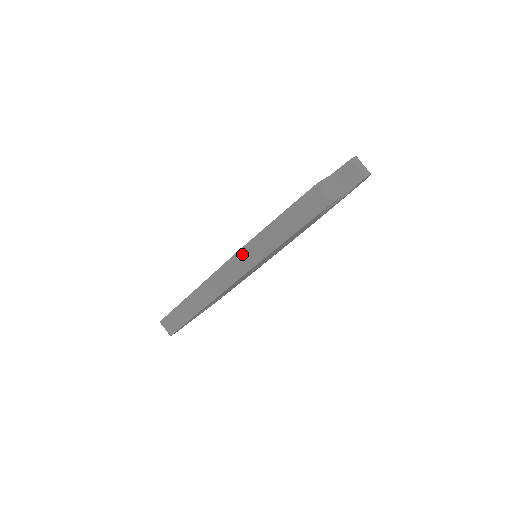
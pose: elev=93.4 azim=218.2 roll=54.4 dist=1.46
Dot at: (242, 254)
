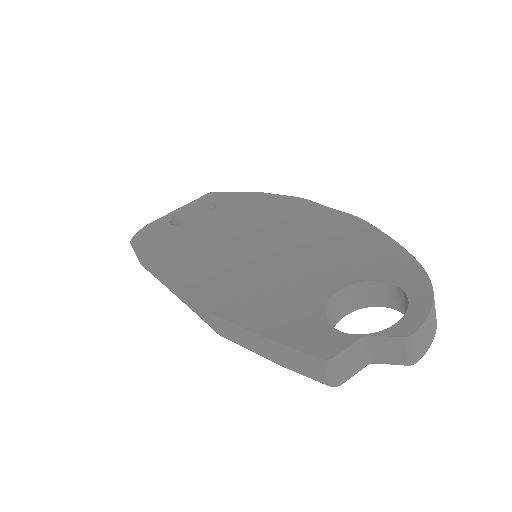
Dot at: (210, 316)
